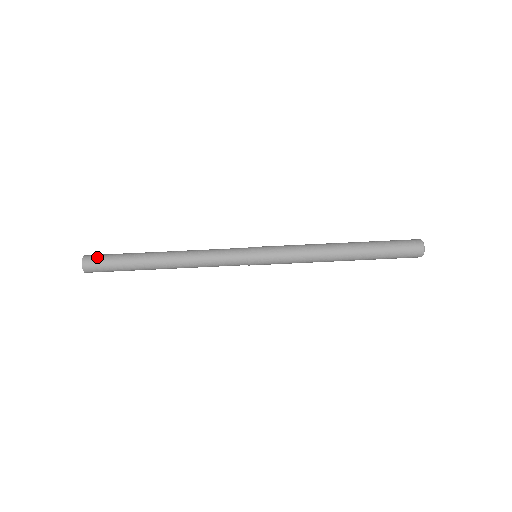
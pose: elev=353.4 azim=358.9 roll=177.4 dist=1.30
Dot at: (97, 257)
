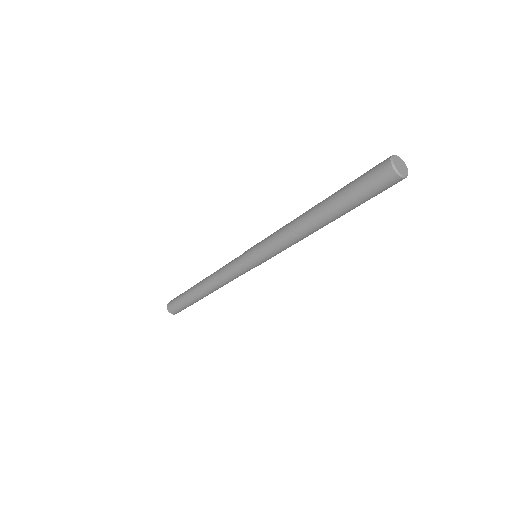
Dot at: (172, 305)
